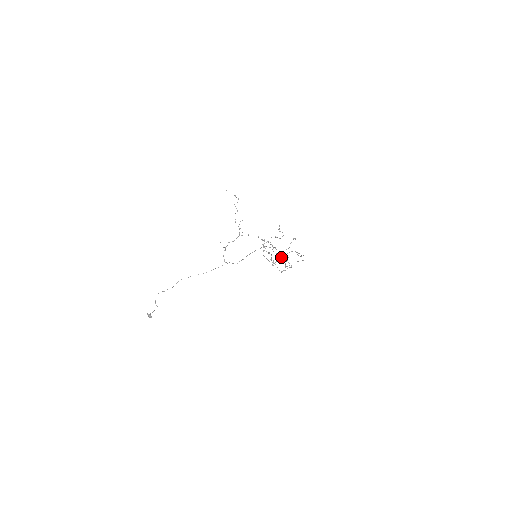
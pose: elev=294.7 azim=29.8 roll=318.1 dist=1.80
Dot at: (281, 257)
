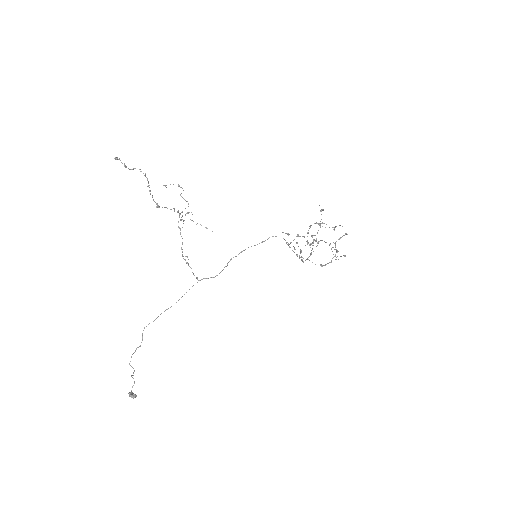
Dot at: occluded
